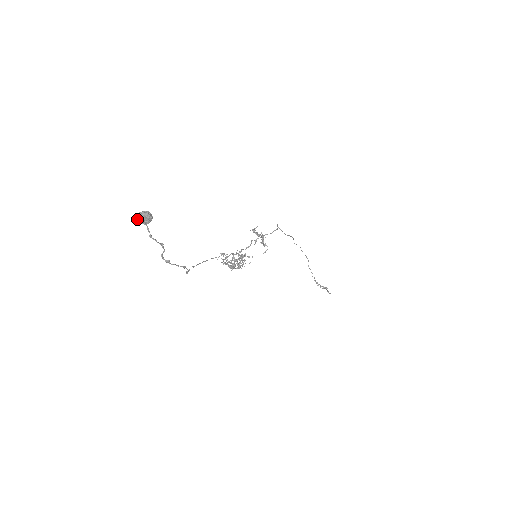
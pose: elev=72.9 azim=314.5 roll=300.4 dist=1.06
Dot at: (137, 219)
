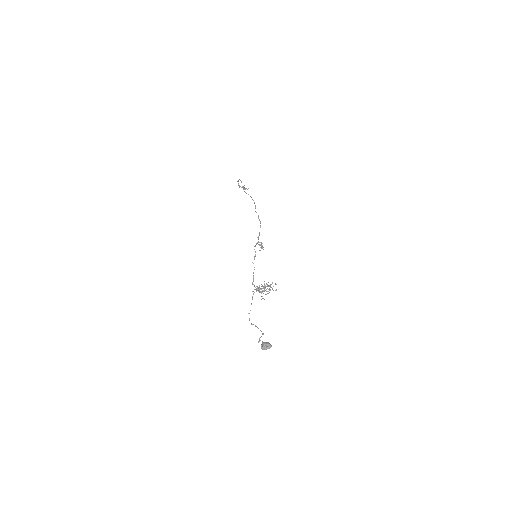
Dot at: occluded
